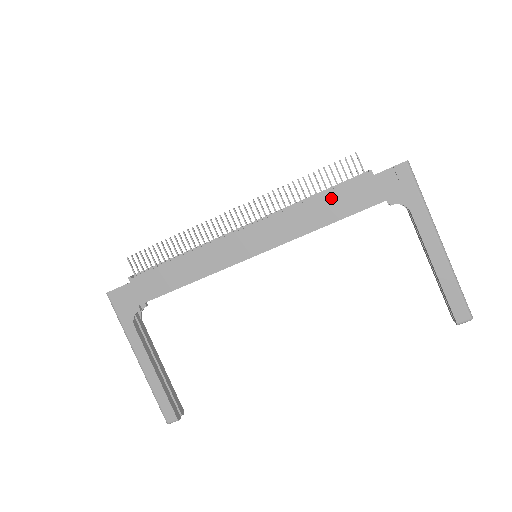
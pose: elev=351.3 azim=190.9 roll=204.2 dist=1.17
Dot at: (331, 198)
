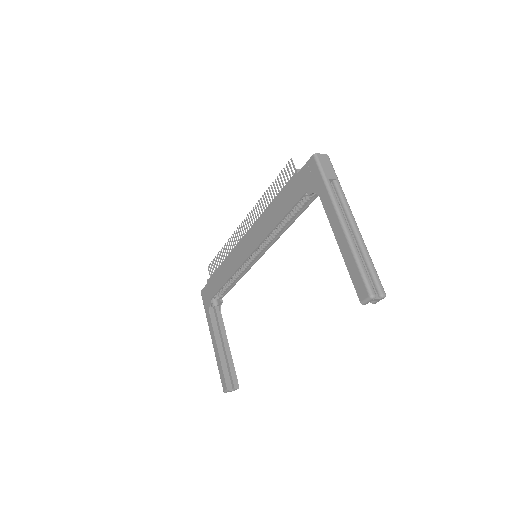
Dot at: (279, 199)
